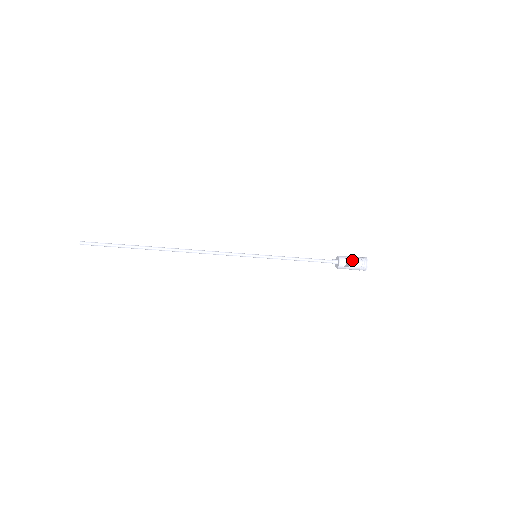
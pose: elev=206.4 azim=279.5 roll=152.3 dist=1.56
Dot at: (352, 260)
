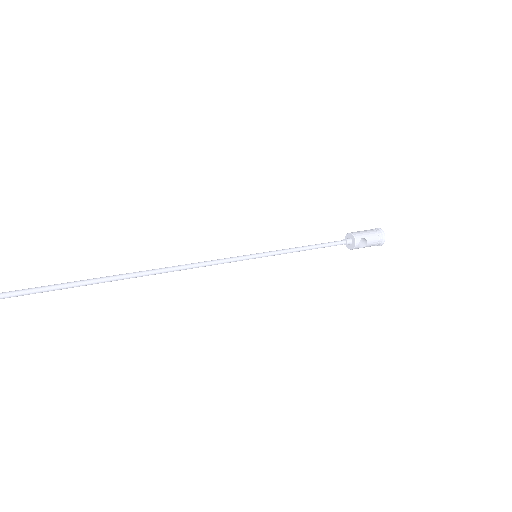
Dot at: (369, 239)
